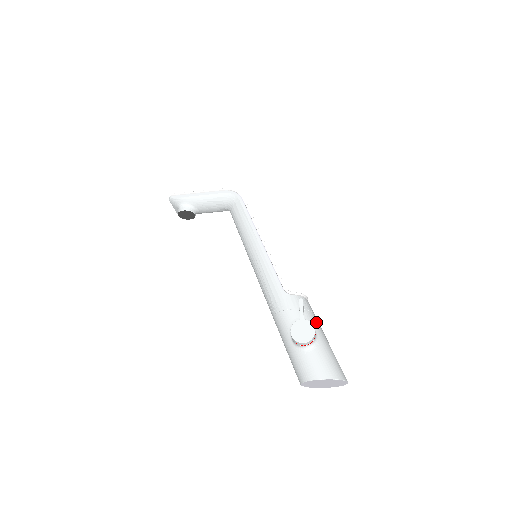
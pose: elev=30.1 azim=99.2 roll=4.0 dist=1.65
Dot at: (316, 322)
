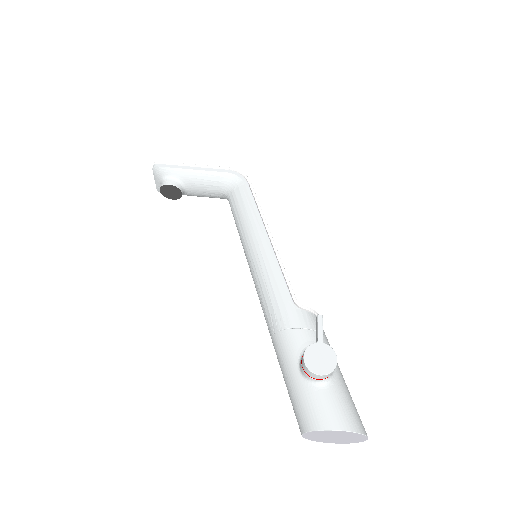
Dot at: occluded
